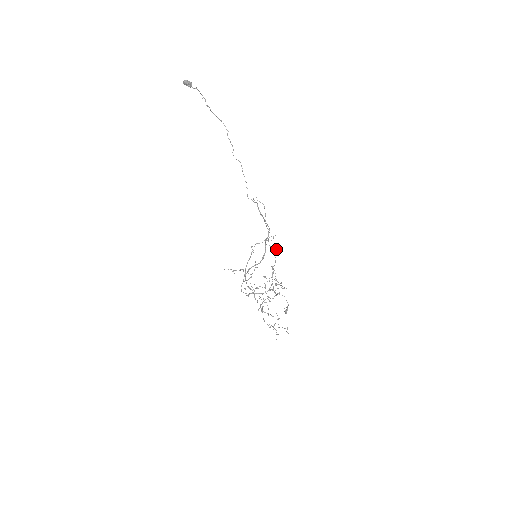
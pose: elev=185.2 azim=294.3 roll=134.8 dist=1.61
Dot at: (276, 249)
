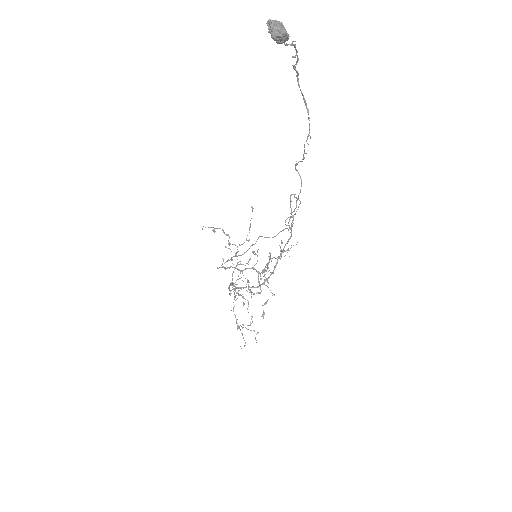
Dot at: occluded
